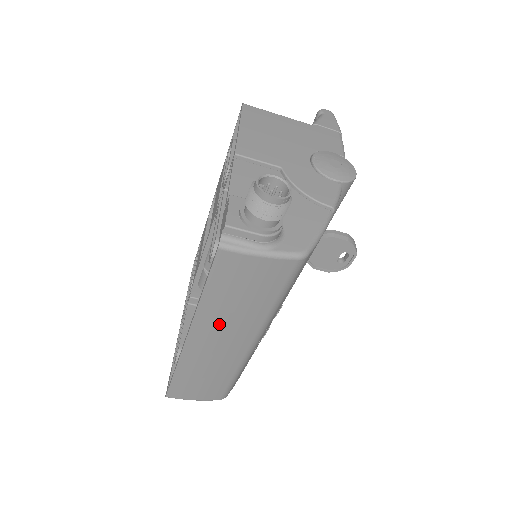
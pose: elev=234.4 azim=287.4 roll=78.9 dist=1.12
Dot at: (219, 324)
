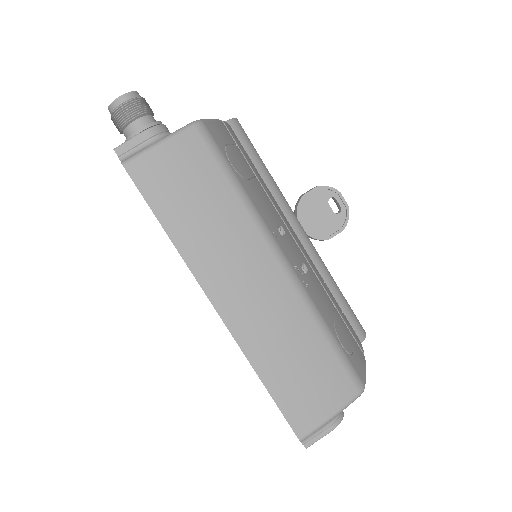
Dot at: (218, 257)
